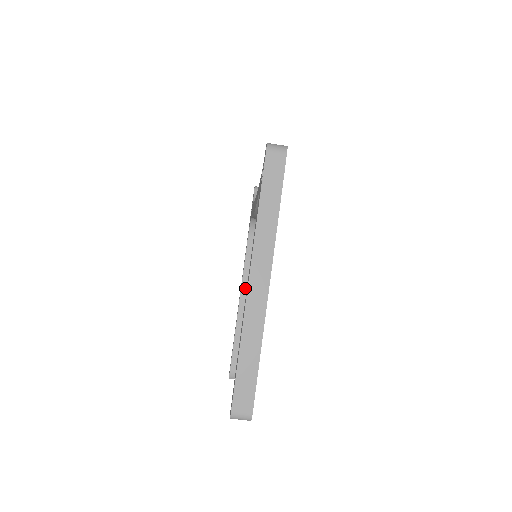
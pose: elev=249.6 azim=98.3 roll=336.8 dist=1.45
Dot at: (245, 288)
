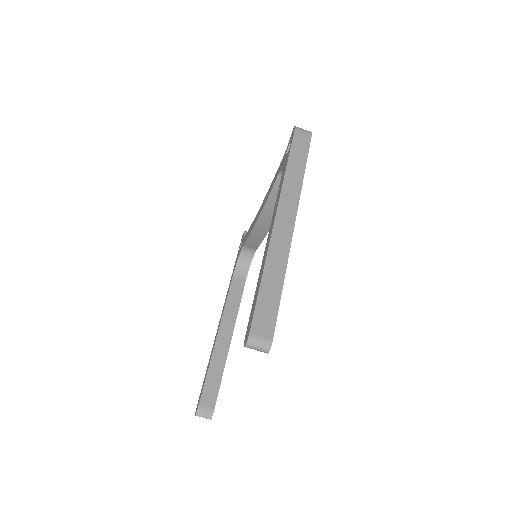
Dot at: (226, 317)
